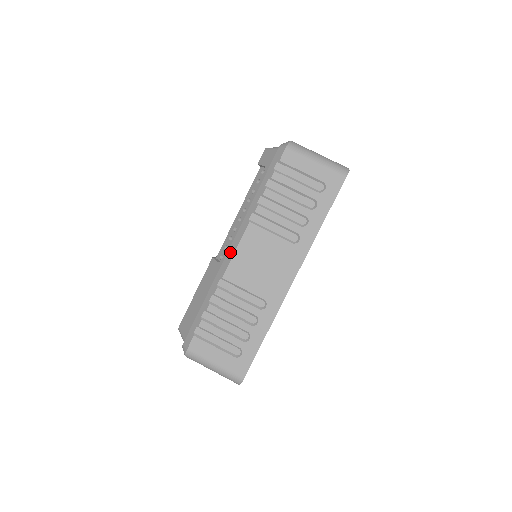
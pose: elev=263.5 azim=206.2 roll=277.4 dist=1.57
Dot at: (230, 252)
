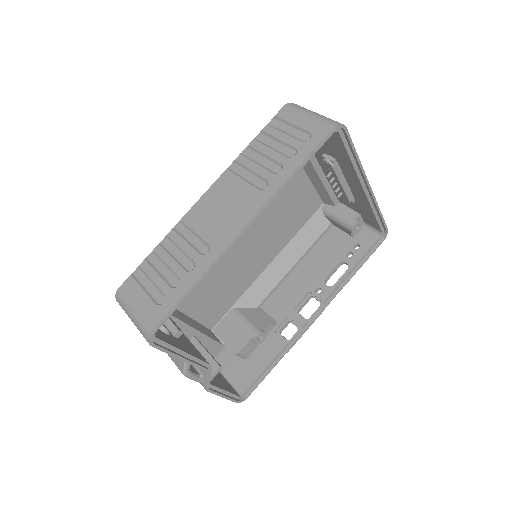
Dot at: (200, 198)
